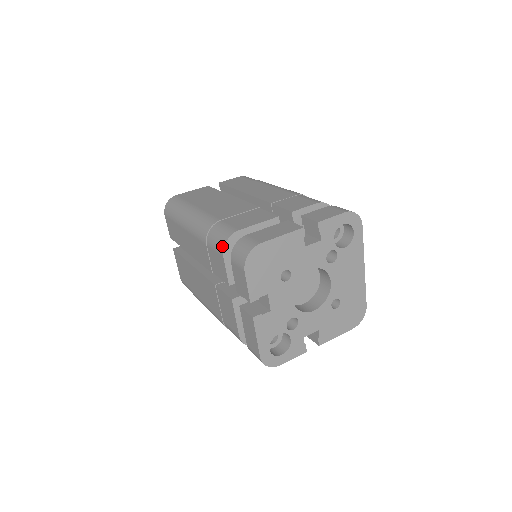
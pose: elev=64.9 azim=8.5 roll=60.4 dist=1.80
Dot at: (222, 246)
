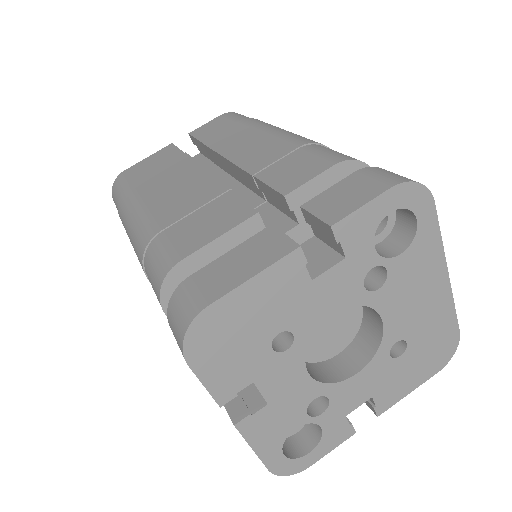
Dot at: (157, 295)
